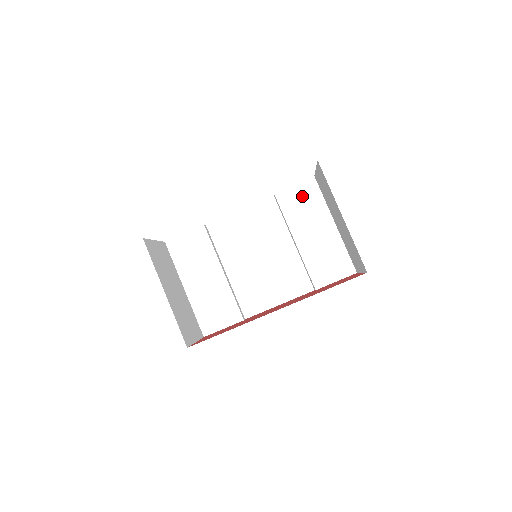
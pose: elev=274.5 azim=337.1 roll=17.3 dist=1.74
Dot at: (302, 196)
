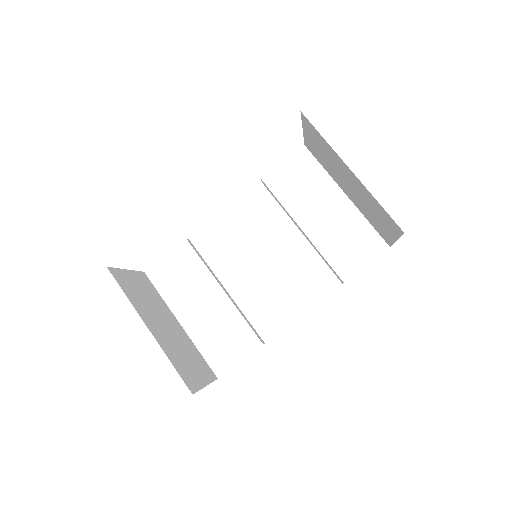
Dot at: (296, 173)
